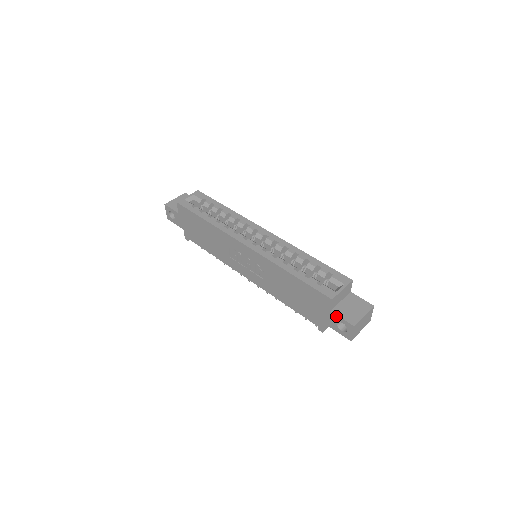
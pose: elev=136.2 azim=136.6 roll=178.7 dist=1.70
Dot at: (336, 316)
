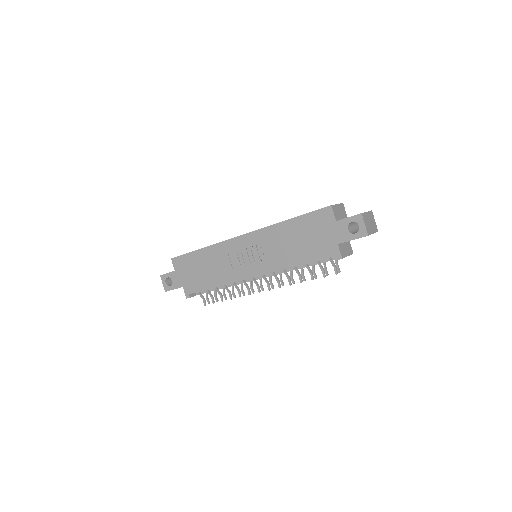
Dot at: (343, 221)
